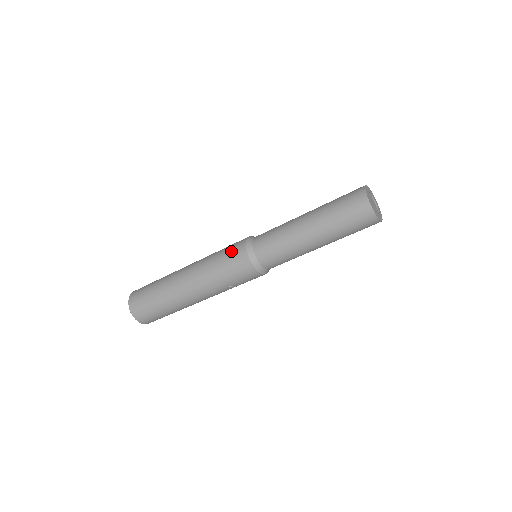
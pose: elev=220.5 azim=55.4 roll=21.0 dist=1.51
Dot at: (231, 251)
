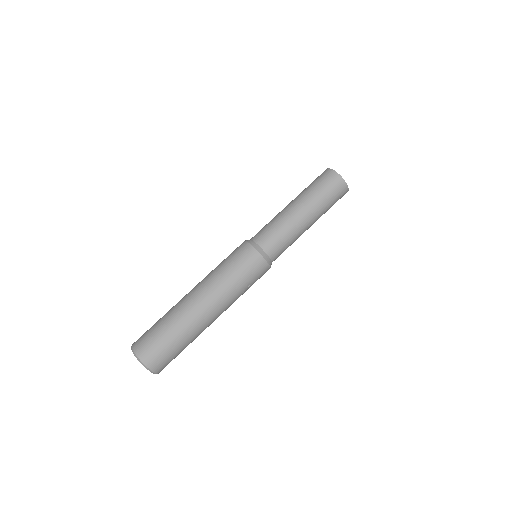
Dot at: (236, 253)
